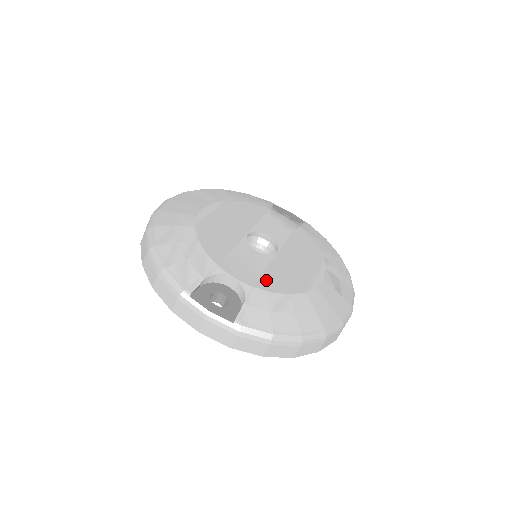
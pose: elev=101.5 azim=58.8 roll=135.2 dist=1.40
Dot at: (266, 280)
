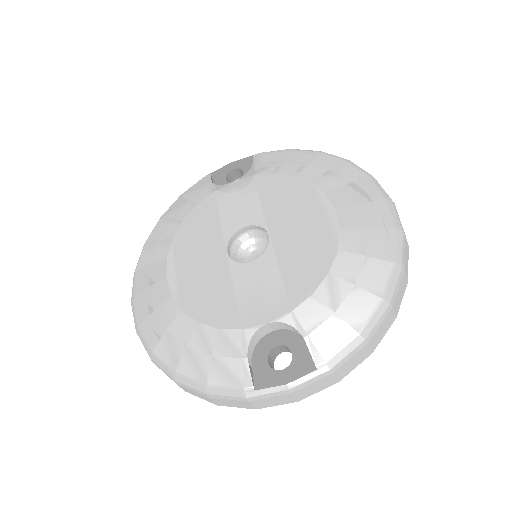
Dot at: (294, 286)
